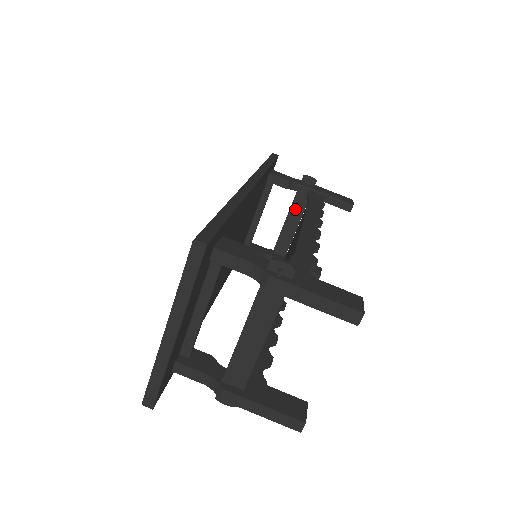
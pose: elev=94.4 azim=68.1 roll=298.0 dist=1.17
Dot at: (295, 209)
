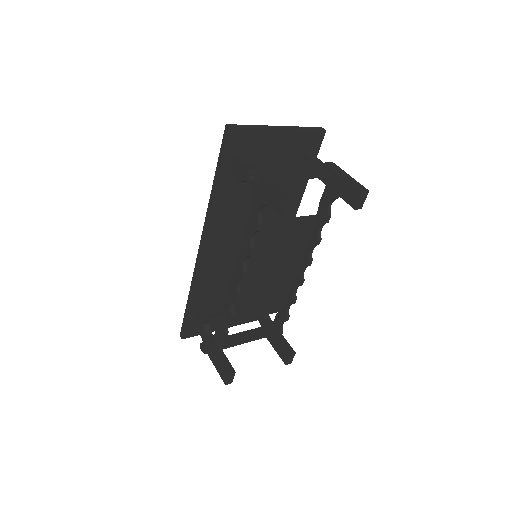
Dot at: (252, 333)
